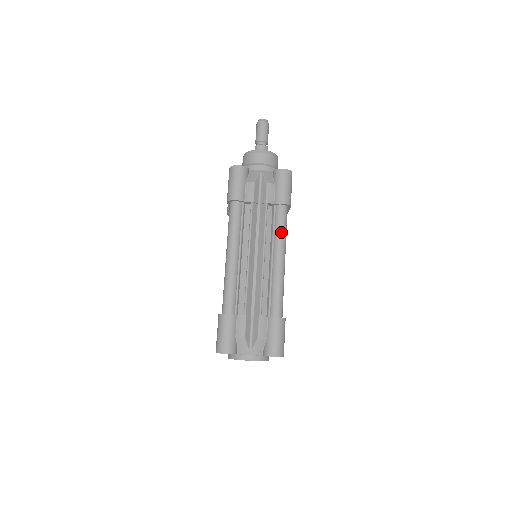
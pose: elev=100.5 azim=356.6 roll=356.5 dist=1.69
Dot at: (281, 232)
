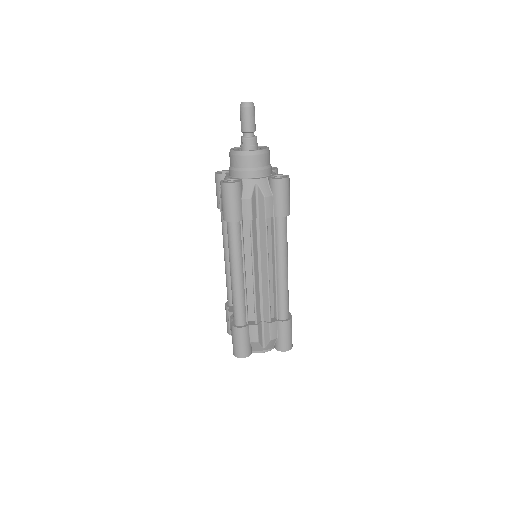
Dot at: (283, 244)
